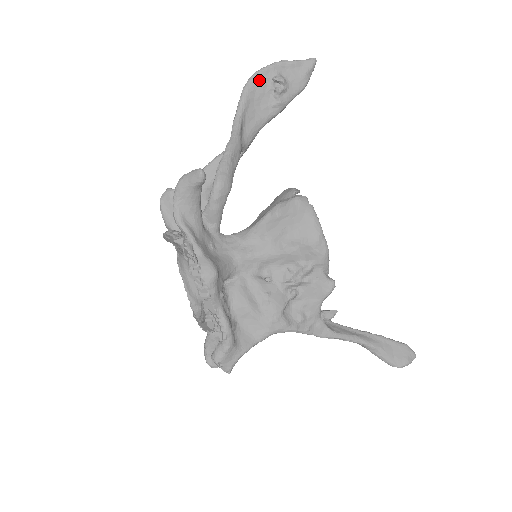
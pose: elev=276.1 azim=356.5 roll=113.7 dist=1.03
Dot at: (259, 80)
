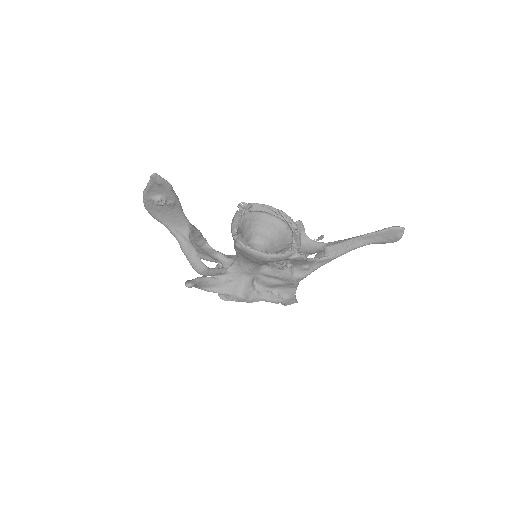
Dot at: (151, 208)
